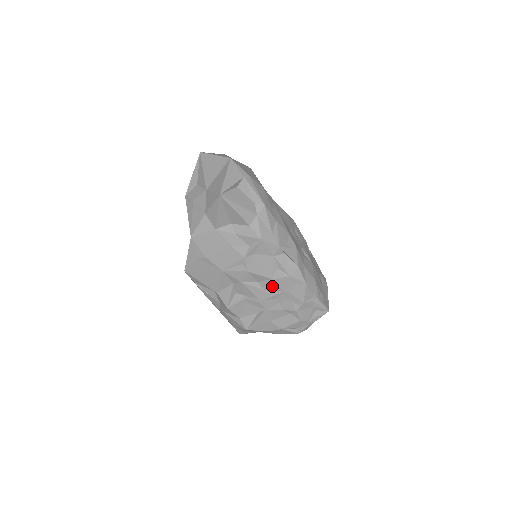
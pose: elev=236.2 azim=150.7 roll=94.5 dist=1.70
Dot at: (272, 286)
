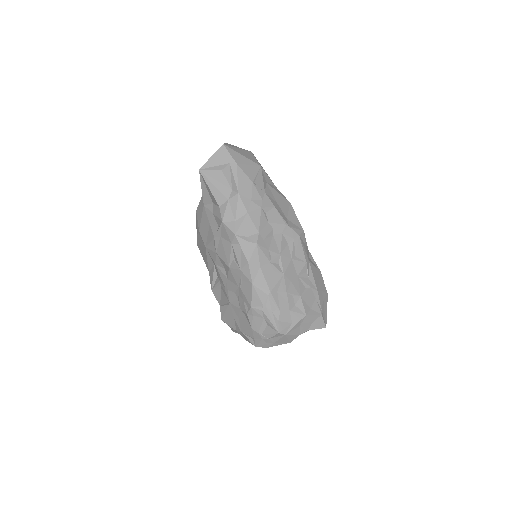
Dot at: (231, 276)
